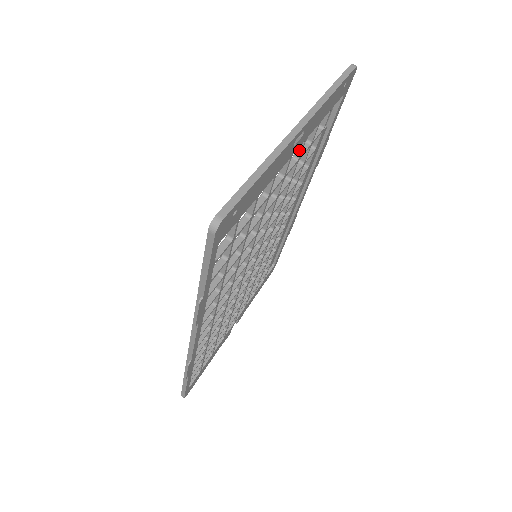
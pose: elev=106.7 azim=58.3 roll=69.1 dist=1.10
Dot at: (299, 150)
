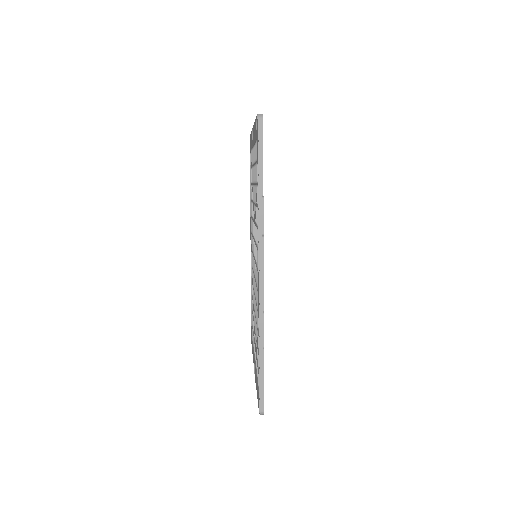
Dot at: occluded
